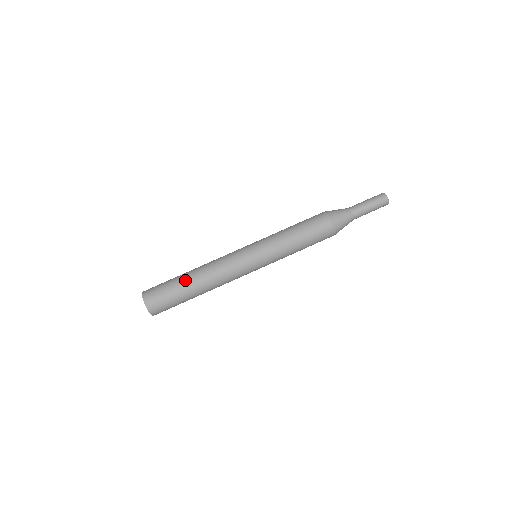
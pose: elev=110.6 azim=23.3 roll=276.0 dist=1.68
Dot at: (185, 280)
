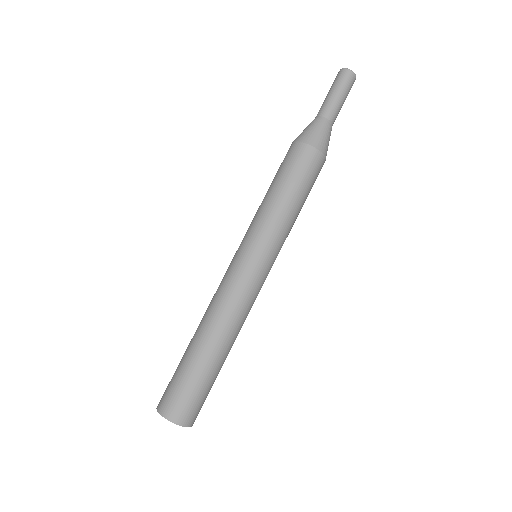
Dot at: (203, 356)
